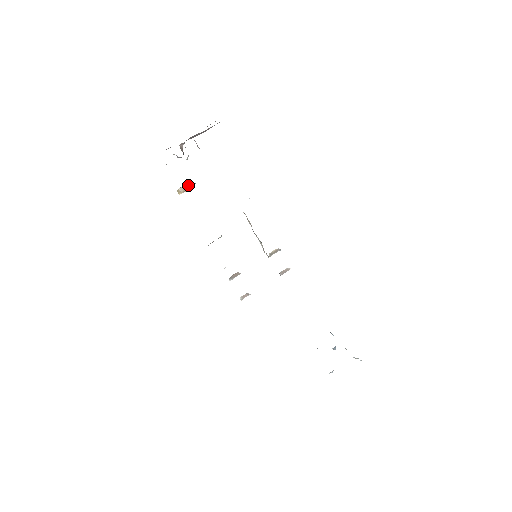
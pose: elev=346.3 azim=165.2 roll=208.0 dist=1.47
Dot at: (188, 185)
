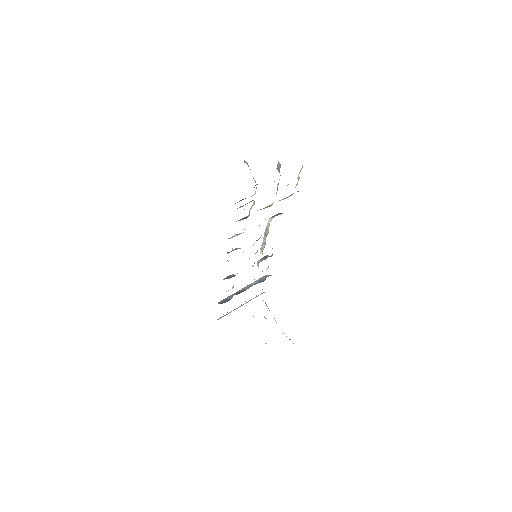
Dot at: occluded
